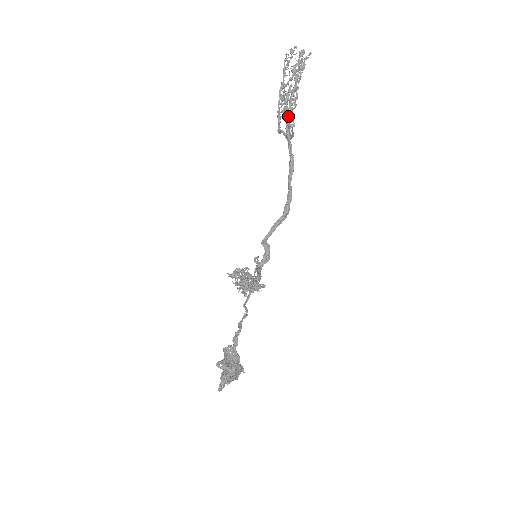
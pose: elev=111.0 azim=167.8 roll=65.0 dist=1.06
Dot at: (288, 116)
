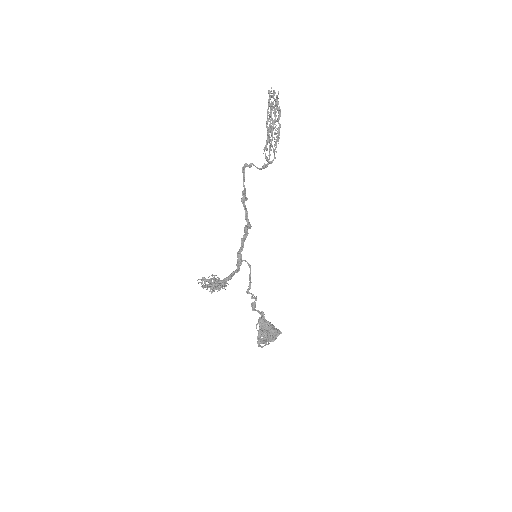
Dot at: (271, 145)
